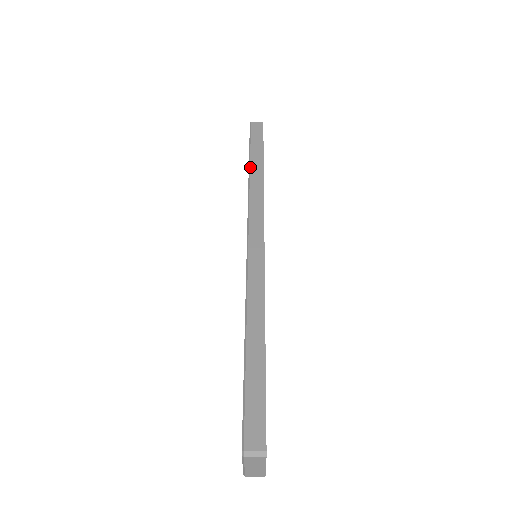
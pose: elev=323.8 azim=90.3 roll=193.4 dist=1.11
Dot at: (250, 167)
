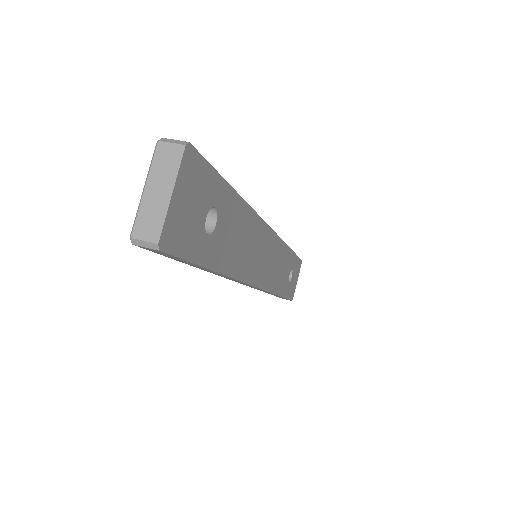
Dot at: occluded
